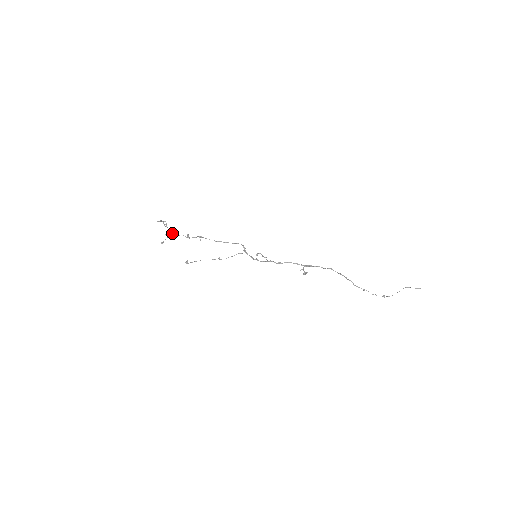
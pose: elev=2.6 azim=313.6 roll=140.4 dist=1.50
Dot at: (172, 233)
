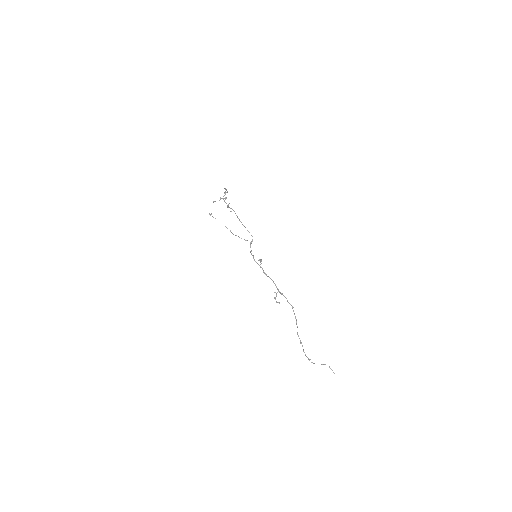
Dot at: (223, 198)
